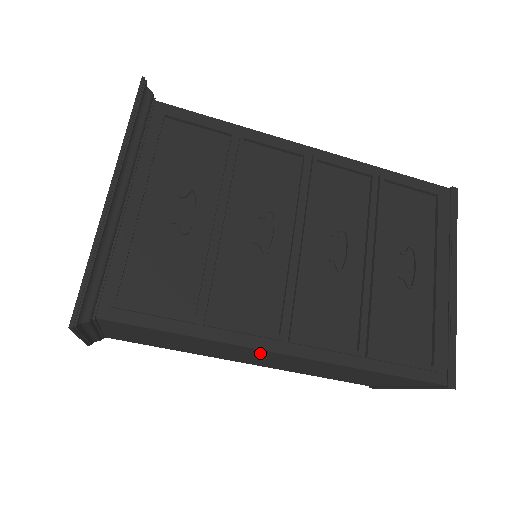
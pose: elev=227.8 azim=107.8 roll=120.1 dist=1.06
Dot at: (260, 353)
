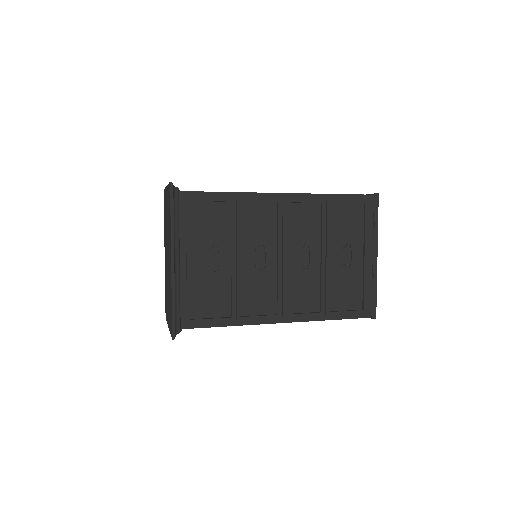
Dot at: occluded
